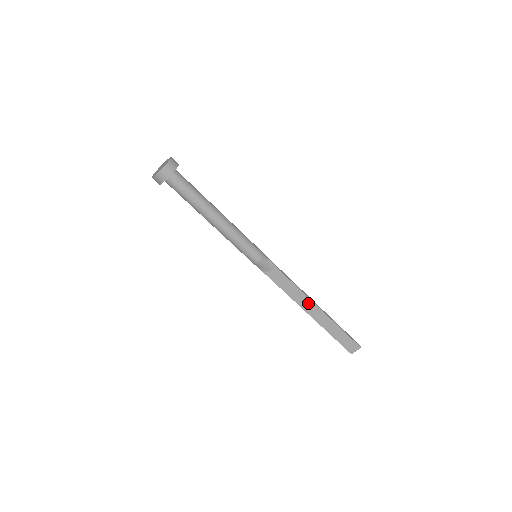
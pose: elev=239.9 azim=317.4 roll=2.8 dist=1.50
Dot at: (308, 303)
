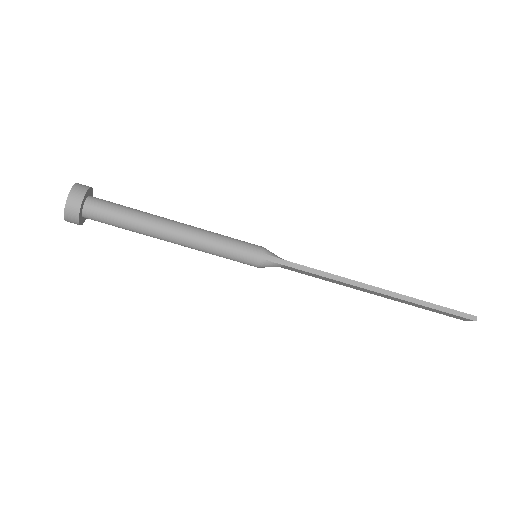
Dot at: (362, 289)
